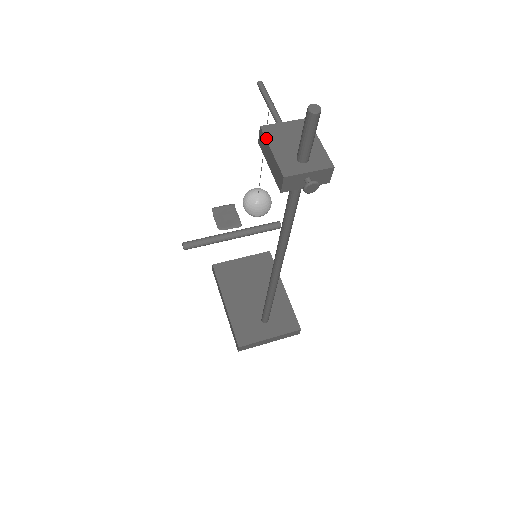
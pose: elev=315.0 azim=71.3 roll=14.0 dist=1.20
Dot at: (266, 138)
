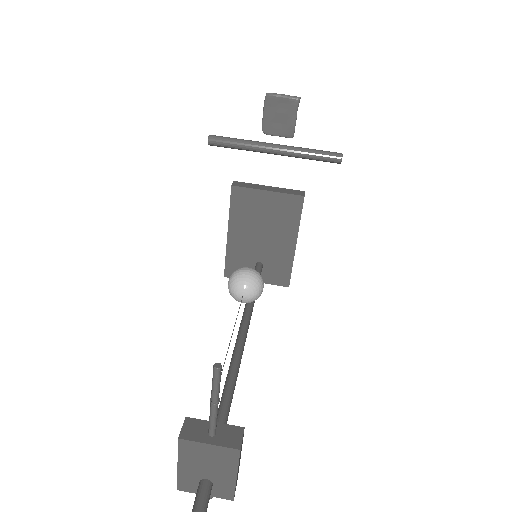
Dot at: (178, 453)
